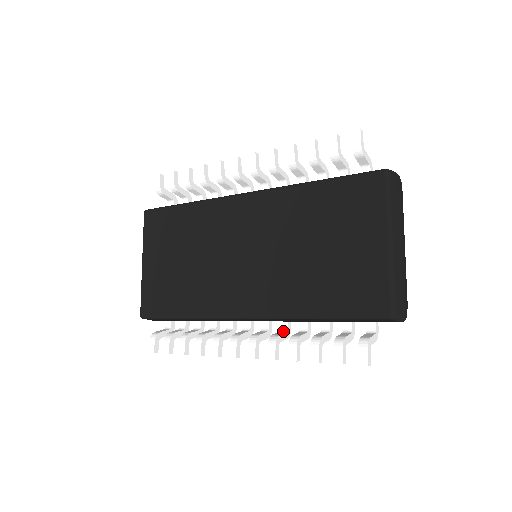
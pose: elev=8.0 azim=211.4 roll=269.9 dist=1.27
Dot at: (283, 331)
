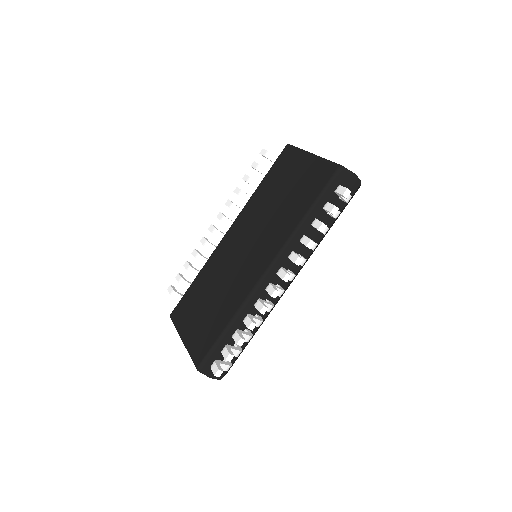
Dot at: occluded
